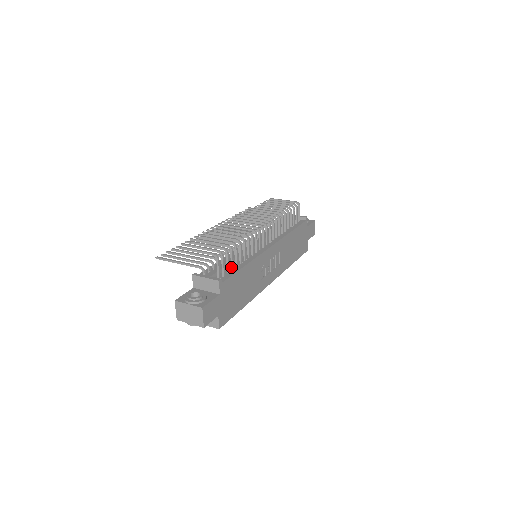
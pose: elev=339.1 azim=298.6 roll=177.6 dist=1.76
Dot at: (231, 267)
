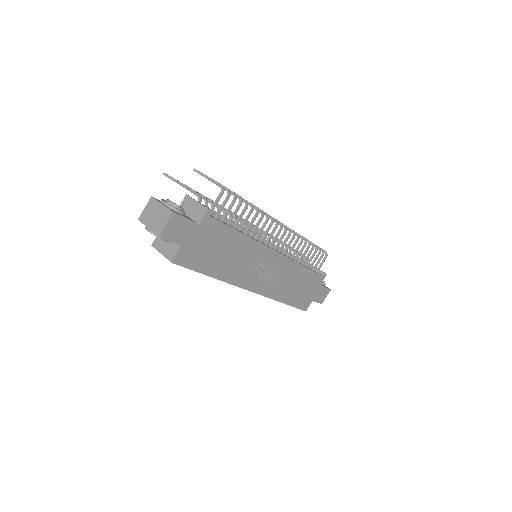
Dot at: (228, 221)
